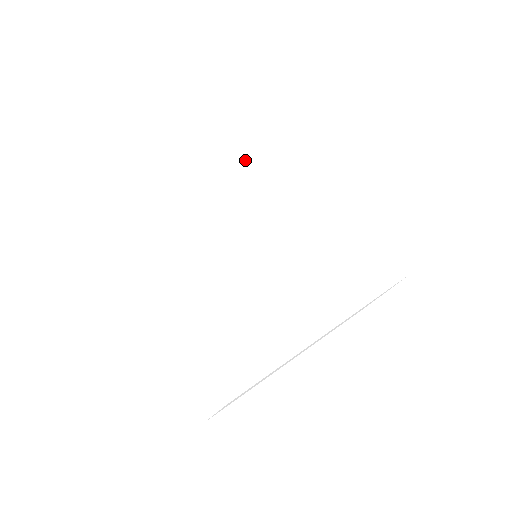
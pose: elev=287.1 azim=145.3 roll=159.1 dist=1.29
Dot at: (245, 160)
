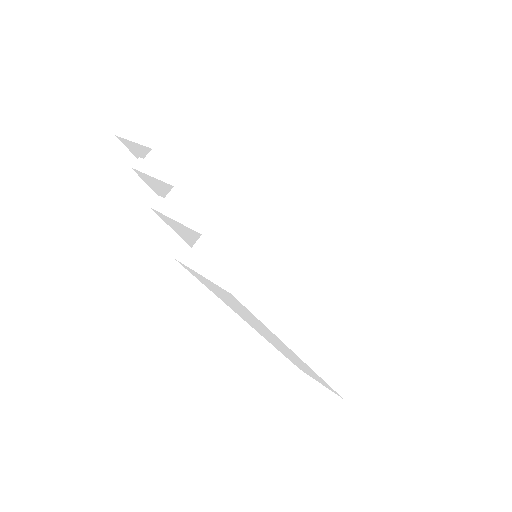
Dot at: occluded
